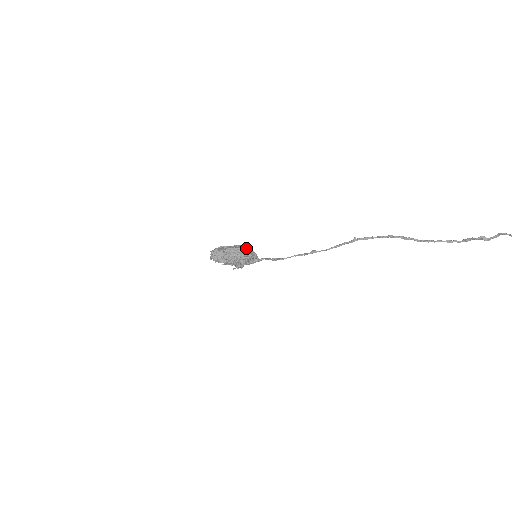
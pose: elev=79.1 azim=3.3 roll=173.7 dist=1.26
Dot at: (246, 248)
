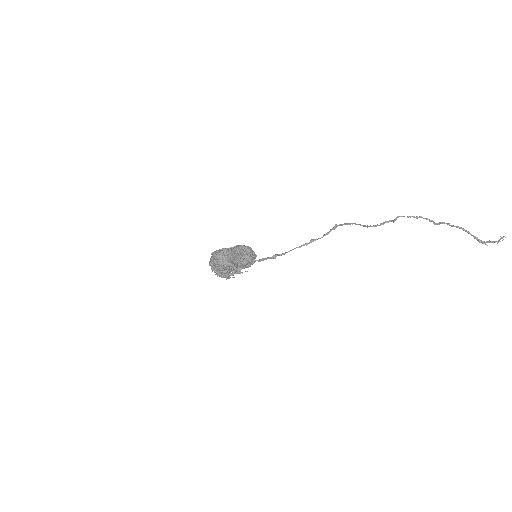
Dot at: (248, 247)
